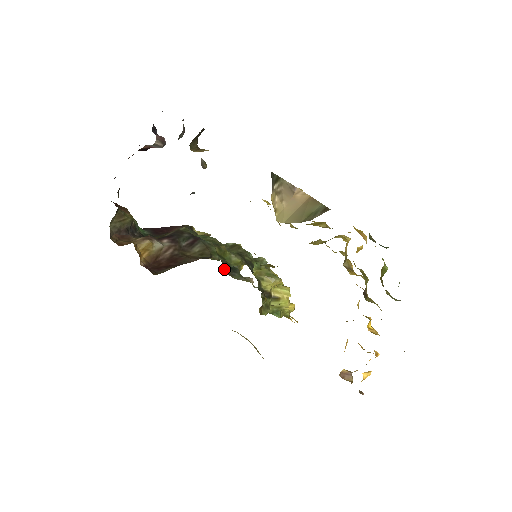
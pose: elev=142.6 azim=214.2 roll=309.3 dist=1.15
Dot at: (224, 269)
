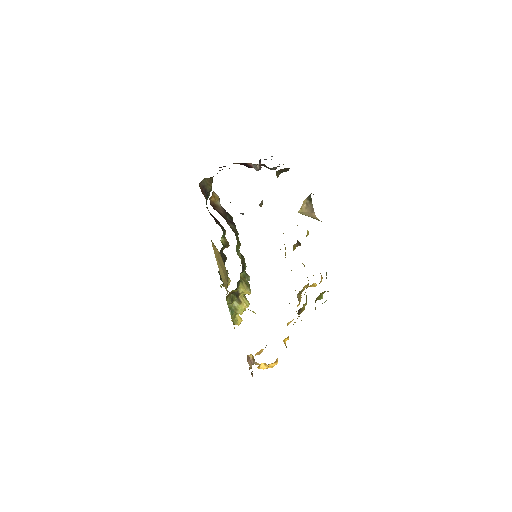
Dot at: occluded
